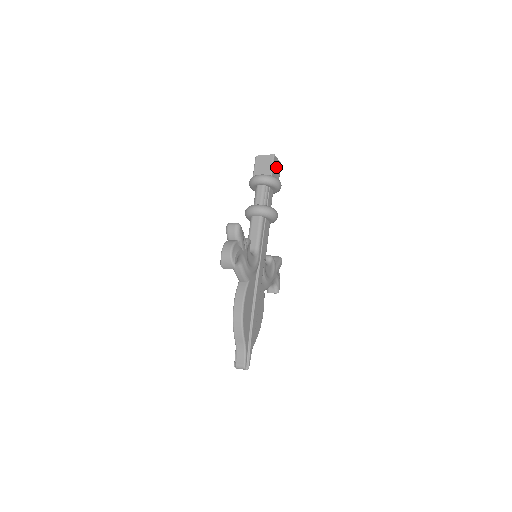
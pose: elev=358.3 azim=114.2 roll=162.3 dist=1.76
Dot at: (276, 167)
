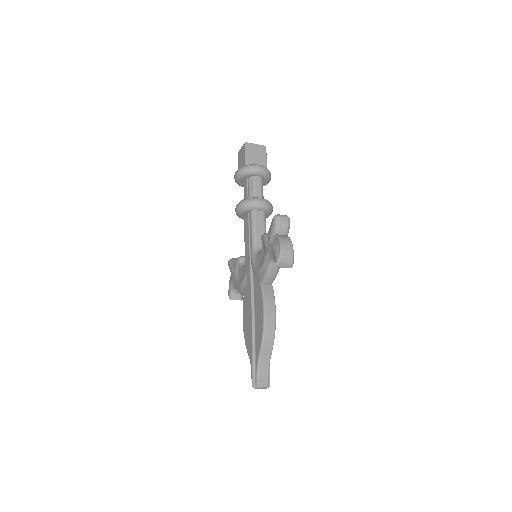
Dot at: occluded
